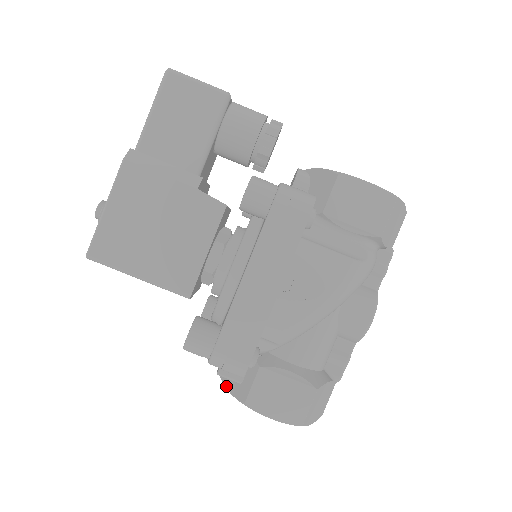
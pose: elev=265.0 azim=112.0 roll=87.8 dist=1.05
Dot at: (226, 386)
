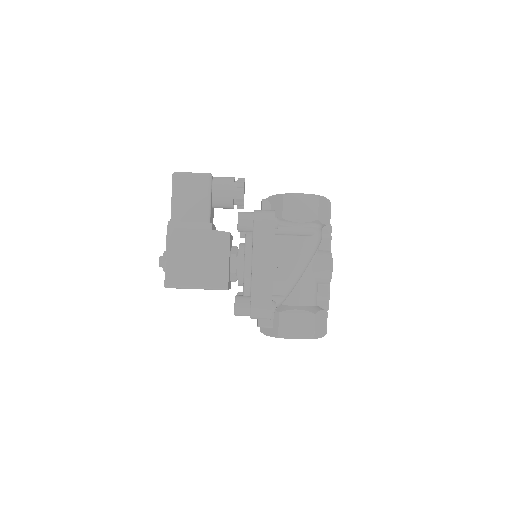
Dot at: (265, 334)
